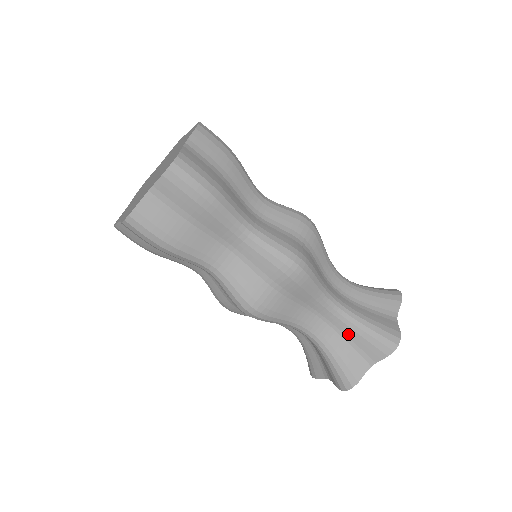
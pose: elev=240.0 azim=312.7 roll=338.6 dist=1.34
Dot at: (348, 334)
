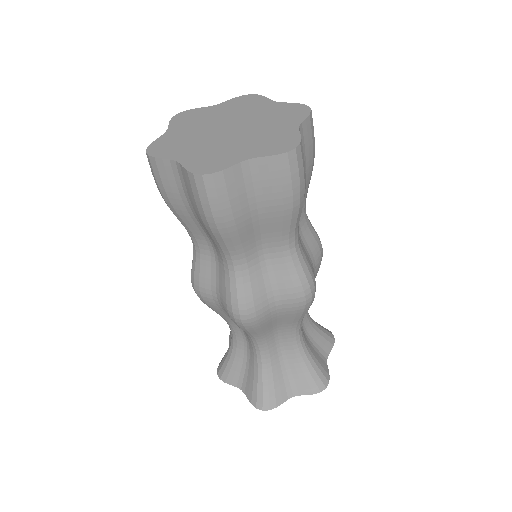
Dot at: (251, 363)
